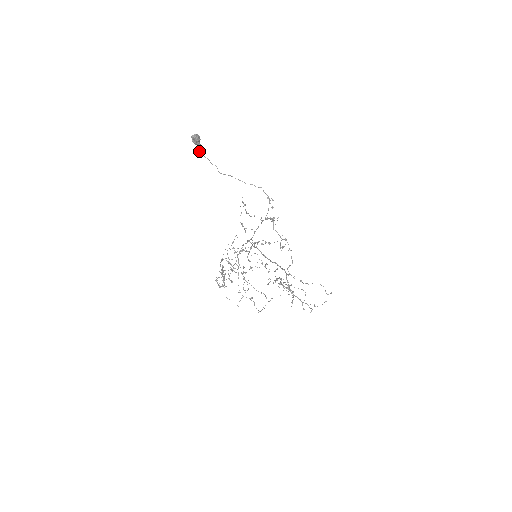
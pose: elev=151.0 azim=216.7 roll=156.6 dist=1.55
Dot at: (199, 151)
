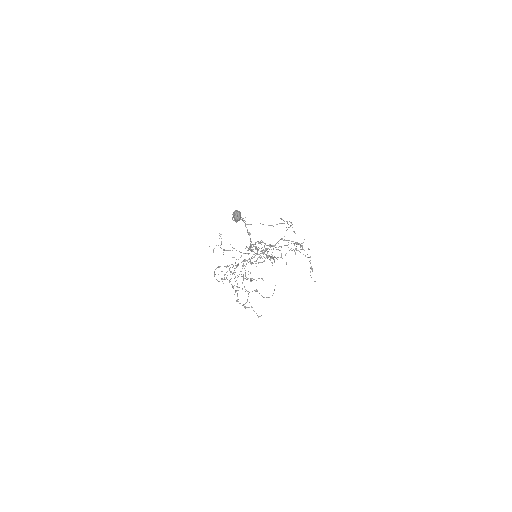
Dot at: (232, 219)
